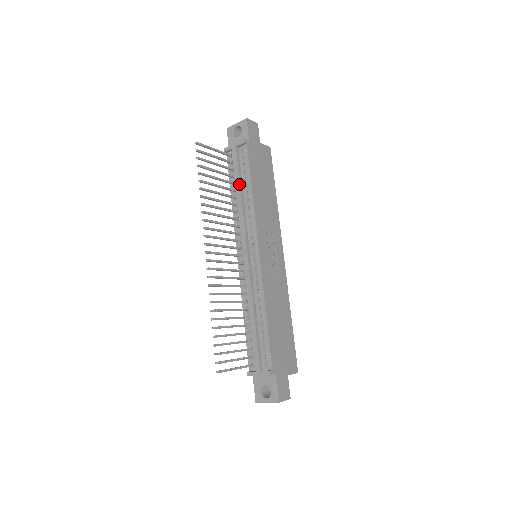
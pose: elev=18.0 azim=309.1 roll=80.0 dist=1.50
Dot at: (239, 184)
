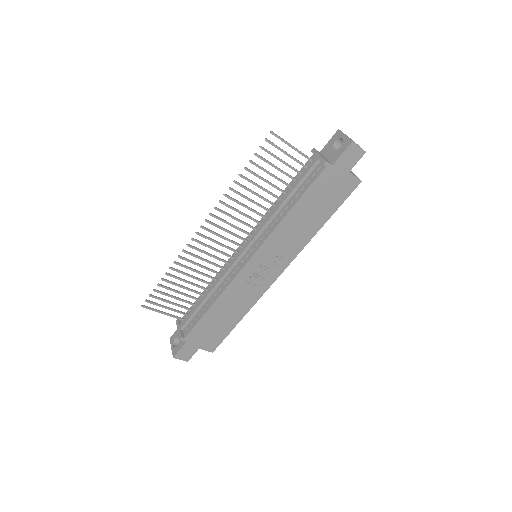
Dot at: (289, 193)
